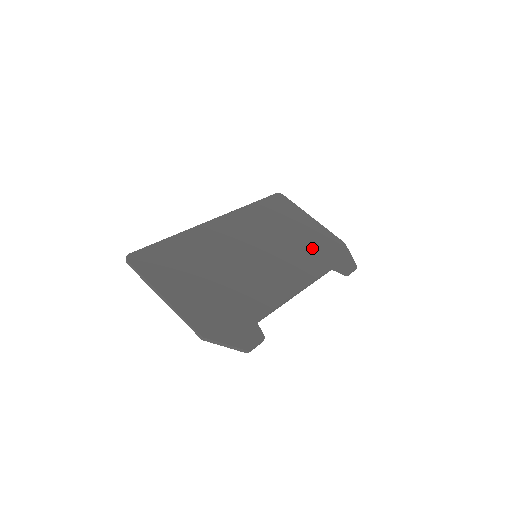
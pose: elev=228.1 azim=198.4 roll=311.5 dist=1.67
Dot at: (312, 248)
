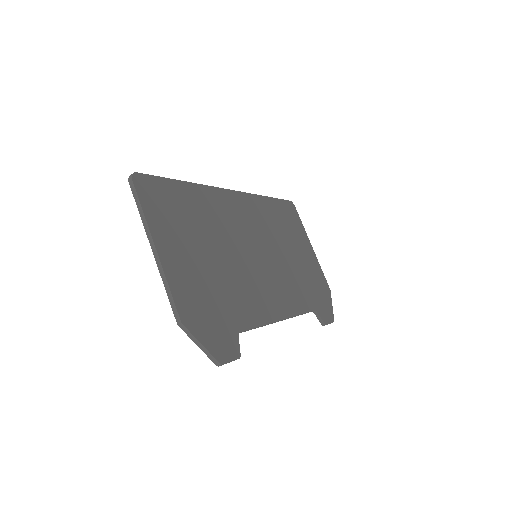
Dot at: (305, 278)
